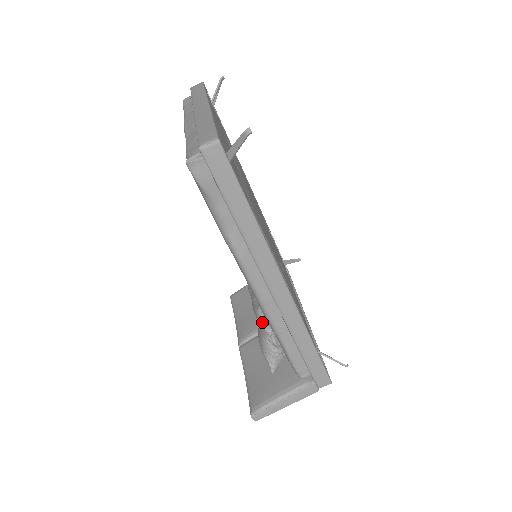
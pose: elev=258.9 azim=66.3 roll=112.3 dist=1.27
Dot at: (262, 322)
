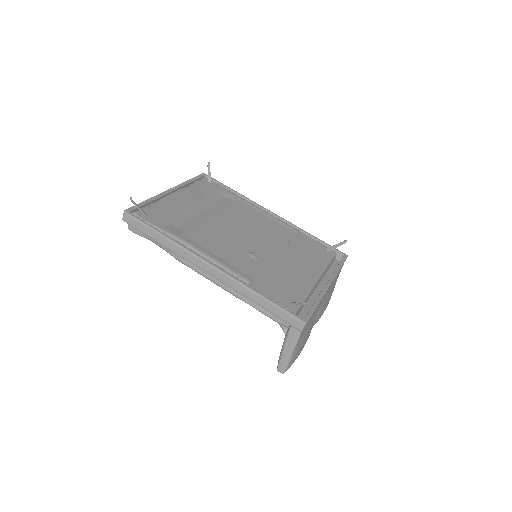
Dot at: occluded
